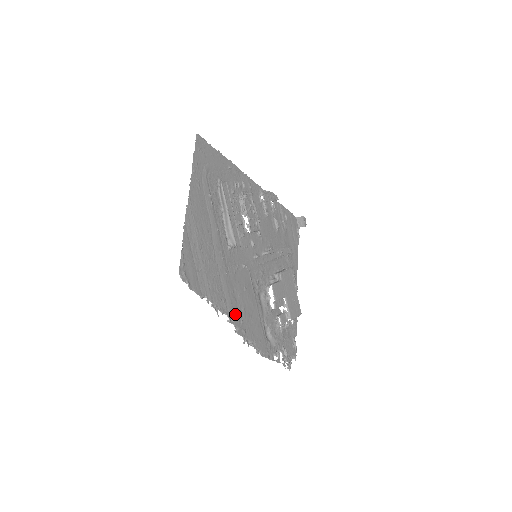
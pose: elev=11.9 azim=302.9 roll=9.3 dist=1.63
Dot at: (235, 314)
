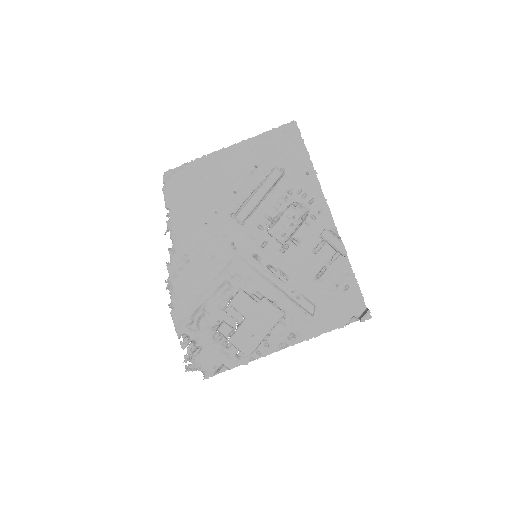
Dot at: (181, 254)
